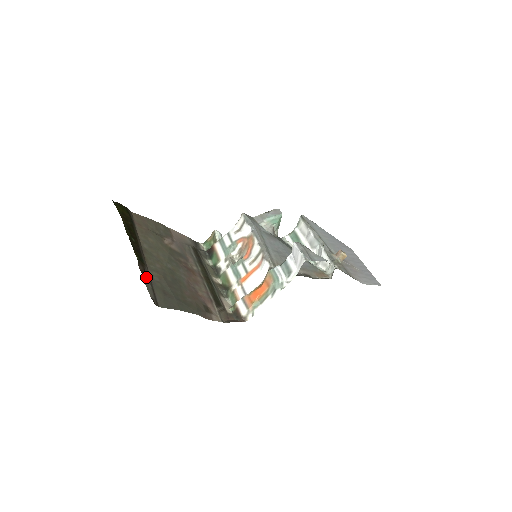
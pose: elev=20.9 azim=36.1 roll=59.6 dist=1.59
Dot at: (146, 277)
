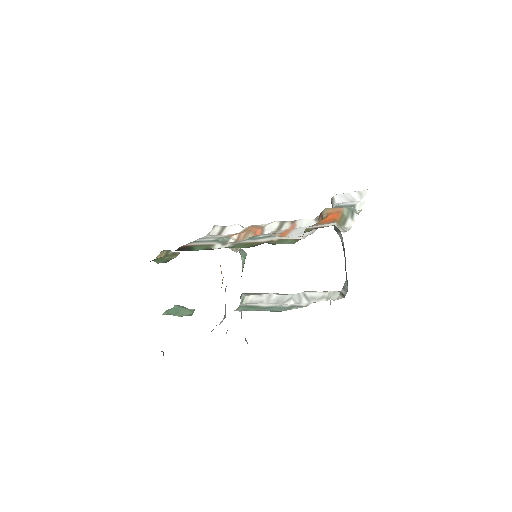
Dot at: occluded
